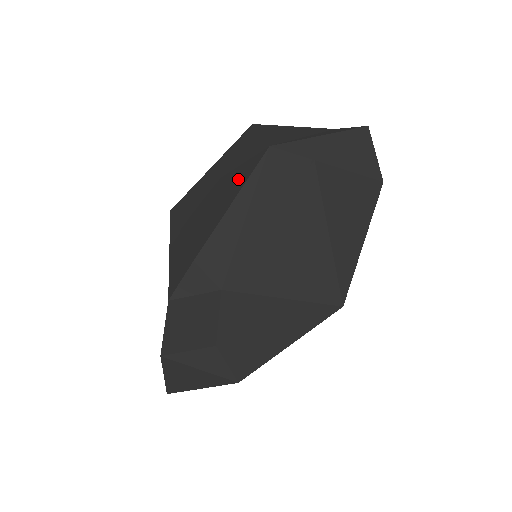
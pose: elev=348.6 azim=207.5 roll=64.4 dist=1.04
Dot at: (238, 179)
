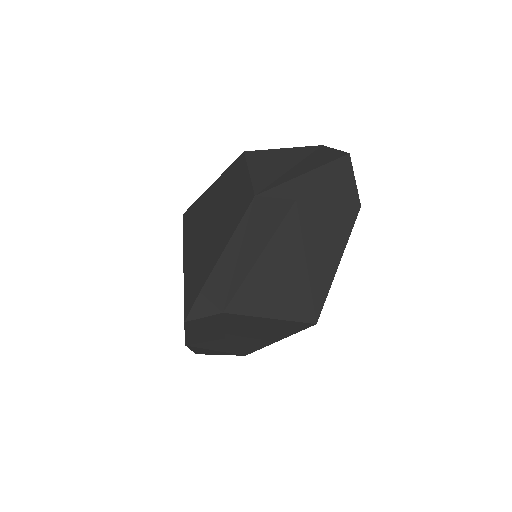
Dot at: (231, 219)
